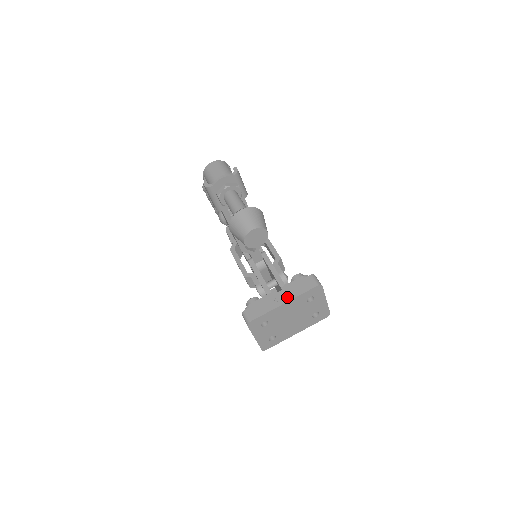
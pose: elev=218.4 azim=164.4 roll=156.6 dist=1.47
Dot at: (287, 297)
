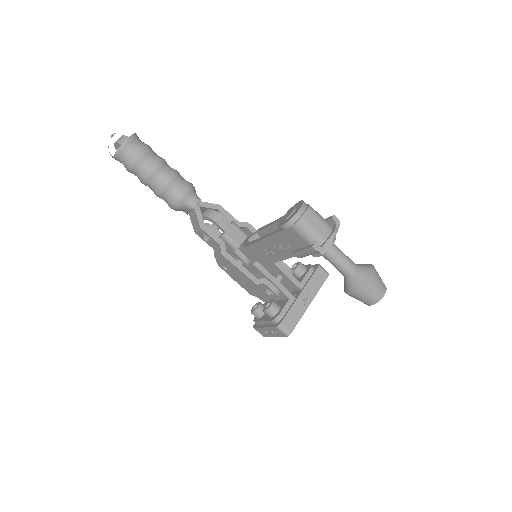
Dot at: (310, 296)
